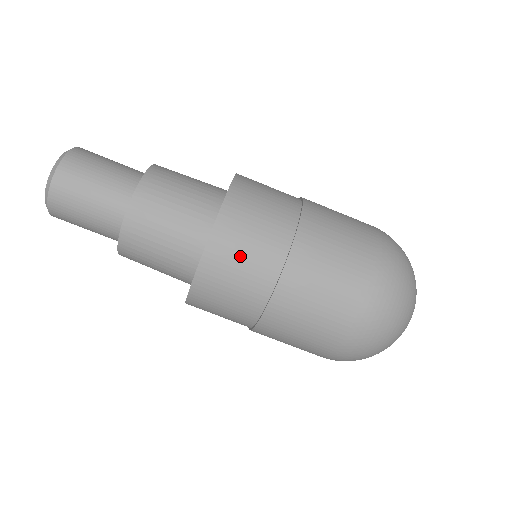
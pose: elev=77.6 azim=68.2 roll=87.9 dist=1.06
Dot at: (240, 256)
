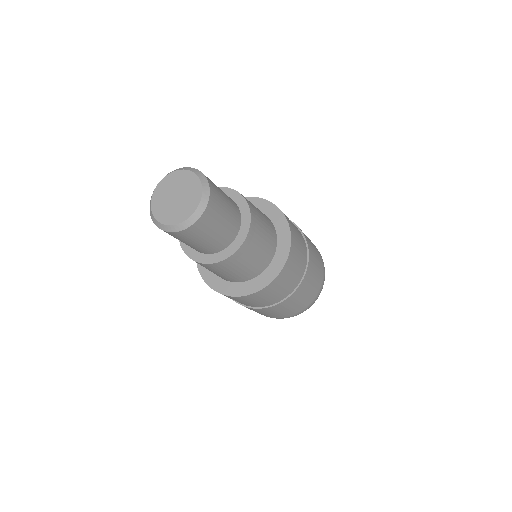
Dot at: (270, 295)
